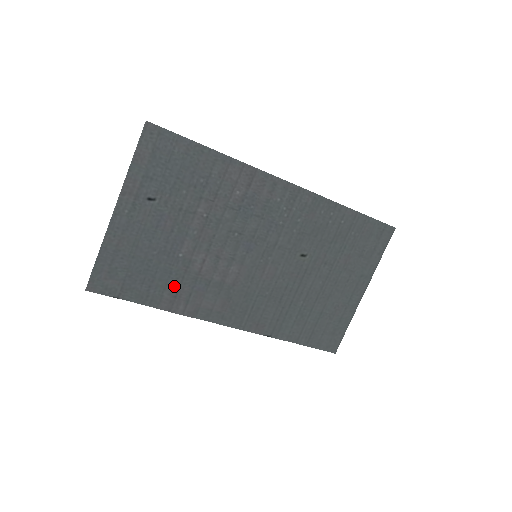
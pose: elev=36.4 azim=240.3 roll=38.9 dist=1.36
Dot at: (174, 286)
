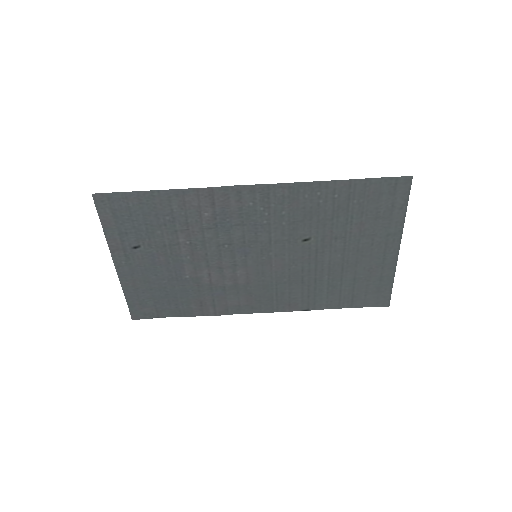
Dot at: (196, 299)
